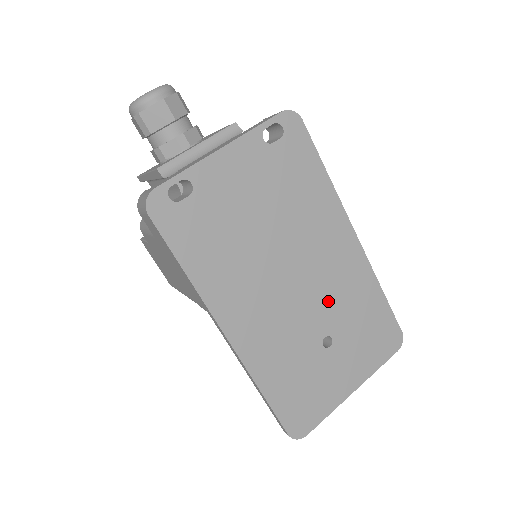
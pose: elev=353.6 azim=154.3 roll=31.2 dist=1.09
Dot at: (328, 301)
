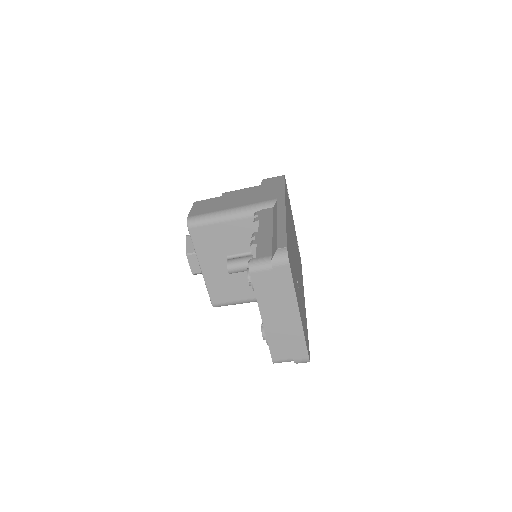
Dot at: (299, 283)
